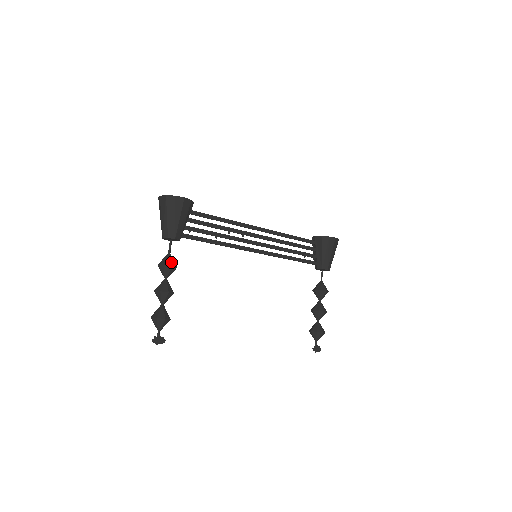
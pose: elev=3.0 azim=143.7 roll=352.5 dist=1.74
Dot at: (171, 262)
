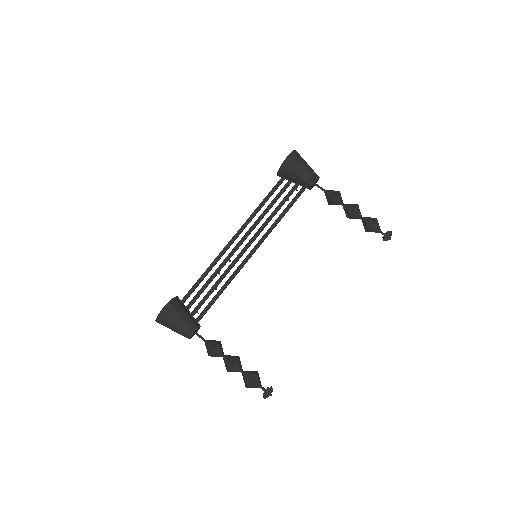
Dot at: (210, 347)
